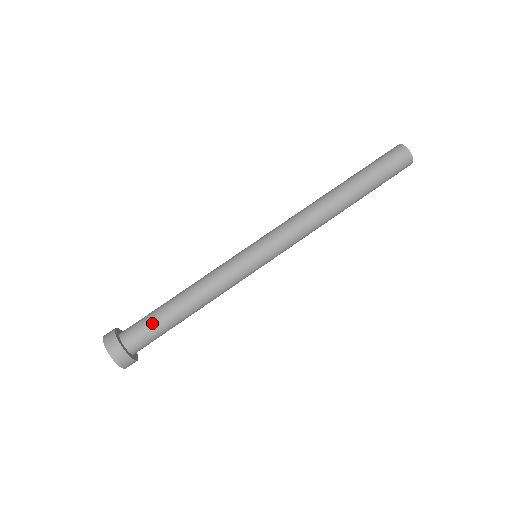
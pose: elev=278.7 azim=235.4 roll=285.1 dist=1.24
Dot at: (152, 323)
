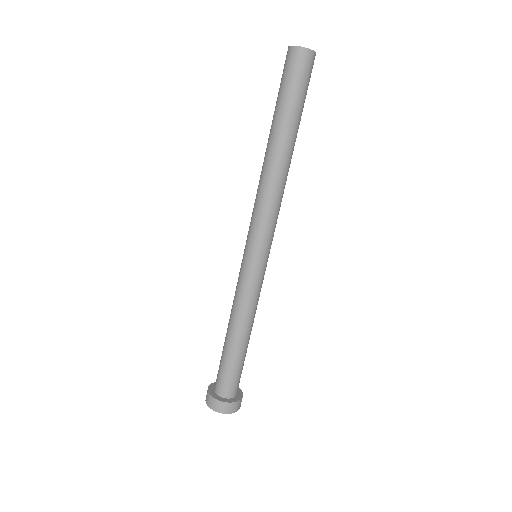
Dot at: (233, 370)
